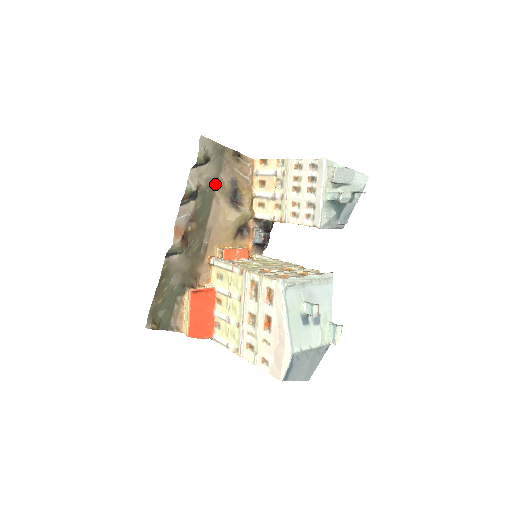
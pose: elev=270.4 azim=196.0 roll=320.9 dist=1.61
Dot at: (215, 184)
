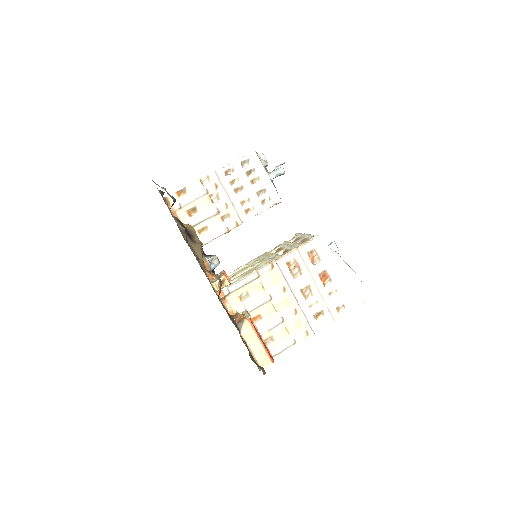
Dot at: occluded
